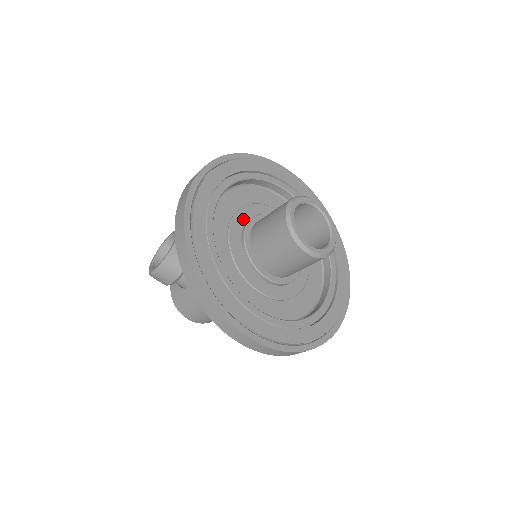
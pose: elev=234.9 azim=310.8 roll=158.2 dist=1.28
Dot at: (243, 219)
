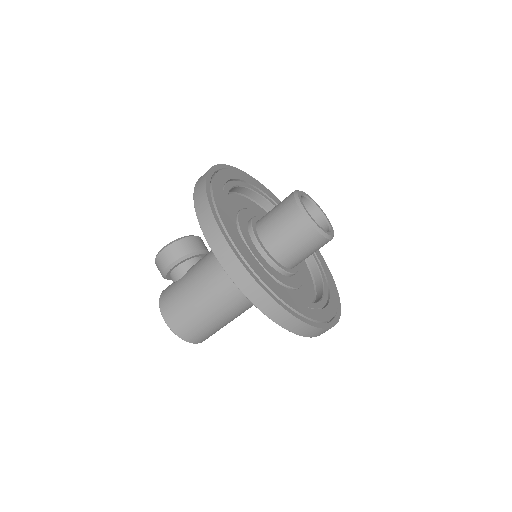
Dot at: occluded
